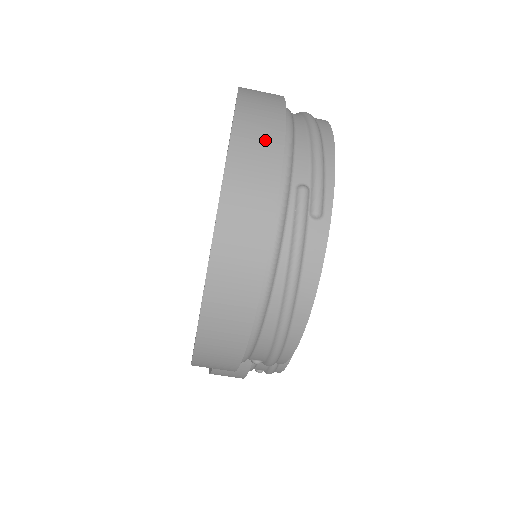
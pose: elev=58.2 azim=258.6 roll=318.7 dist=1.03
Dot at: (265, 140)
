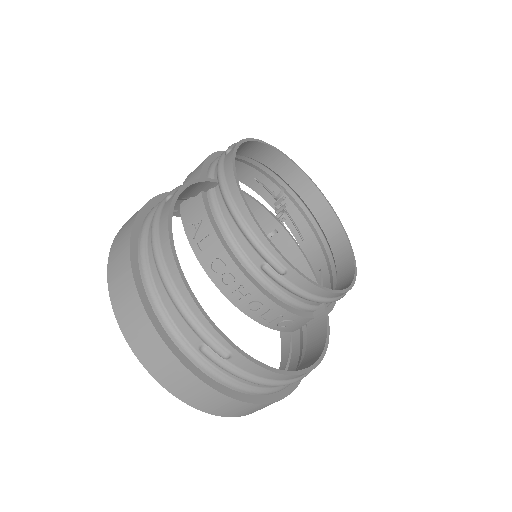
Dot at: (154, 348)
